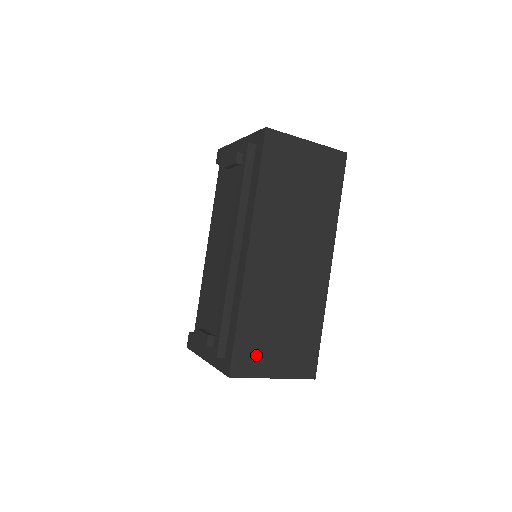
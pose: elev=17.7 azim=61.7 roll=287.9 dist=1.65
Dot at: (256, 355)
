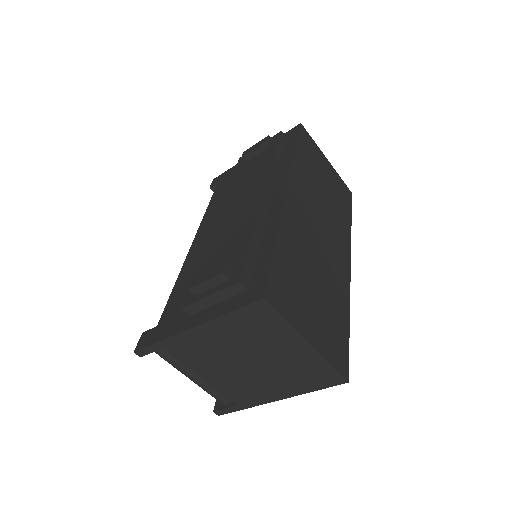
Dot at: (292, 297)
